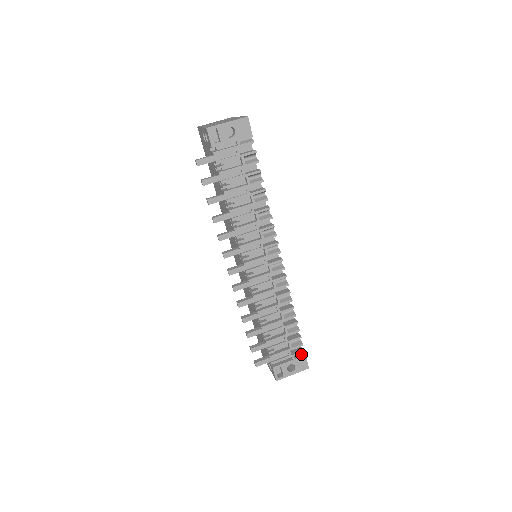
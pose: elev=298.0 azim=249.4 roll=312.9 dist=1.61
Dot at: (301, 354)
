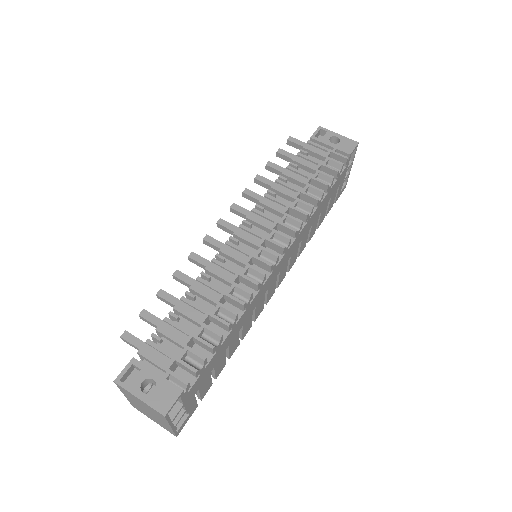
Dot at: (180, 388)
